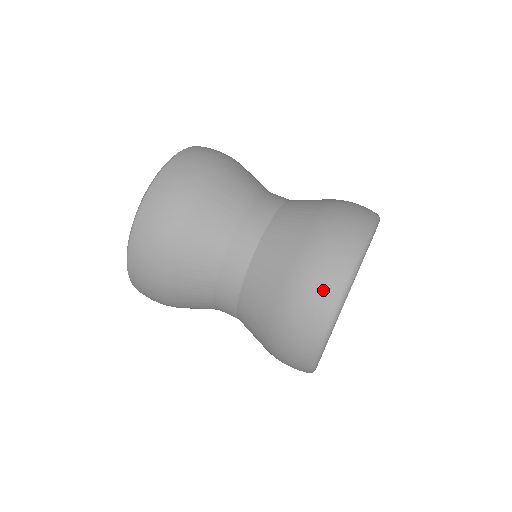
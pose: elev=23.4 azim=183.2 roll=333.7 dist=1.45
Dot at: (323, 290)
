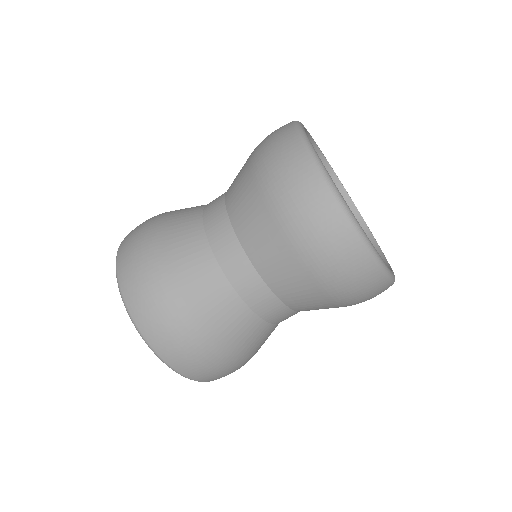
Dot at: (334, 236)
